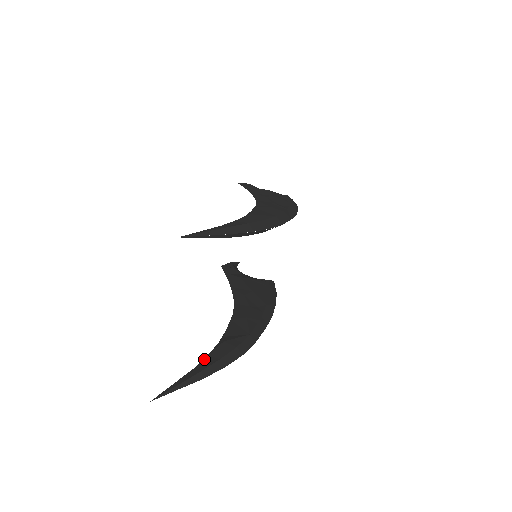
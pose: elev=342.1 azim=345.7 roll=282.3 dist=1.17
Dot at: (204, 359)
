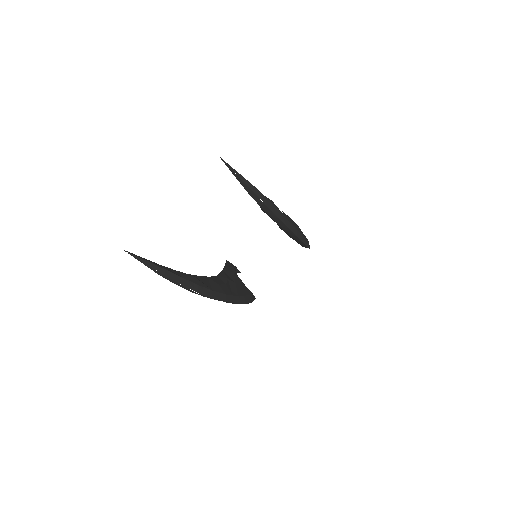
Dot at: (172, 269)
